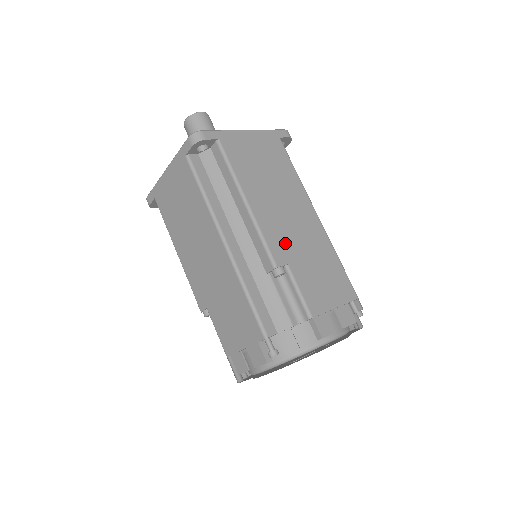
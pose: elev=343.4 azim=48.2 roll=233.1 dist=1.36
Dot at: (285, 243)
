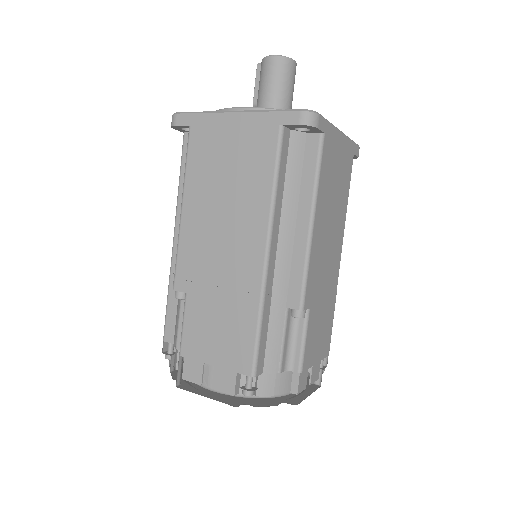
Dot at: (316, 283)
